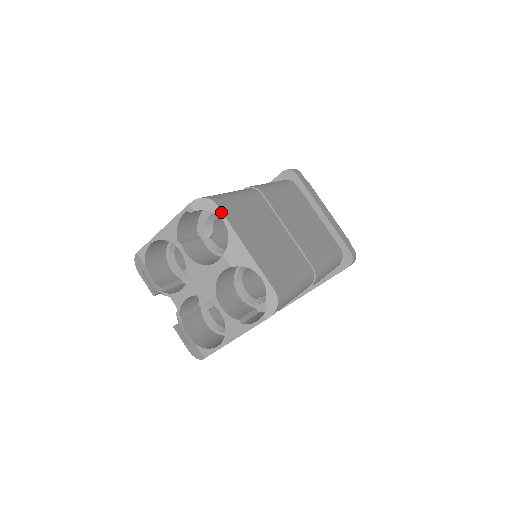
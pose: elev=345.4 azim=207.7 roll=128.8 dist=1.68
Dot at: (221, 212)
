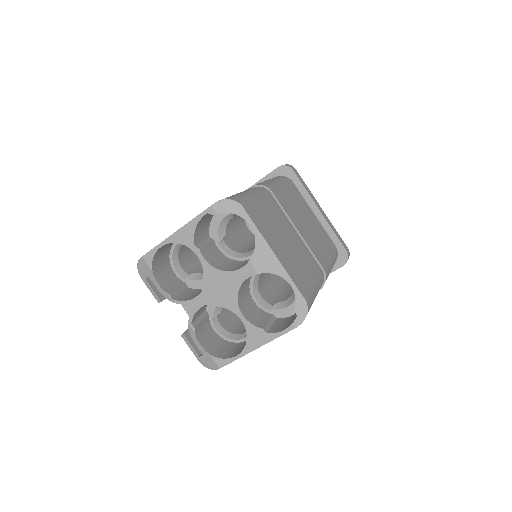
Dot at: (247, 215)
